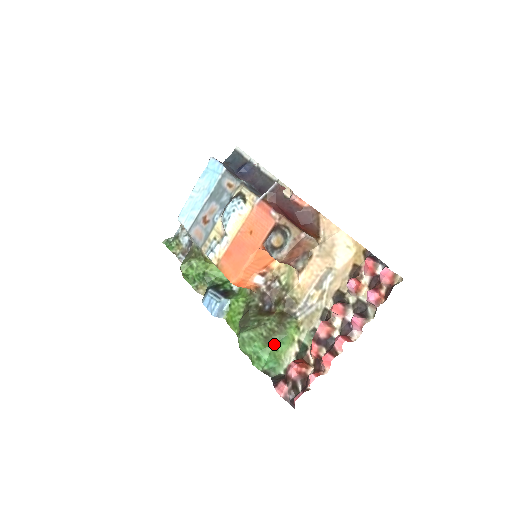
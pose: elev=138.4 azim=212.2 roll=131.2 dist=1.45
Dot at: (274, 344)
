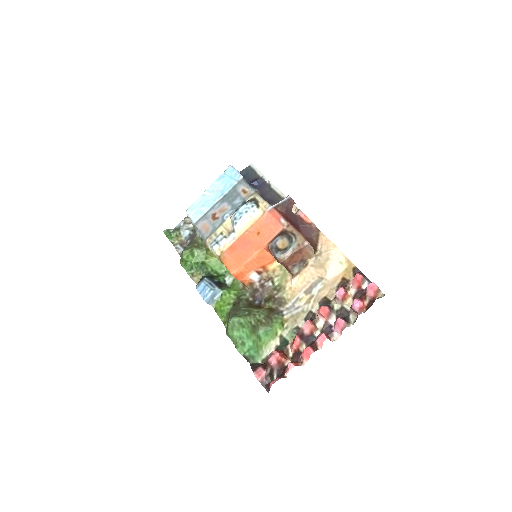
Dot at: (259, 334)
